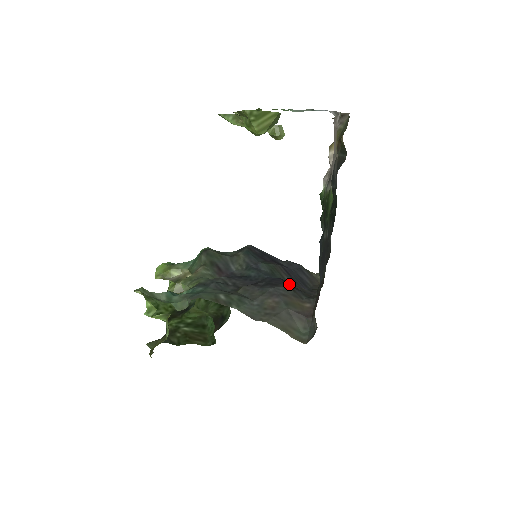
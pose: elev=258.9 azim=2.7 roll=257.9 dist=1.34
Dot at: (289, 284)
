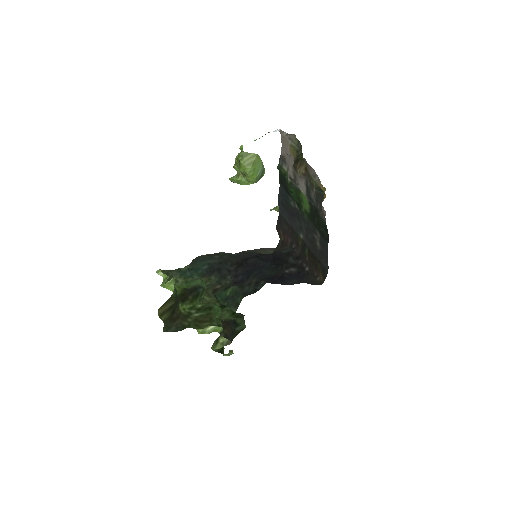
Dot at: (276, 257)
